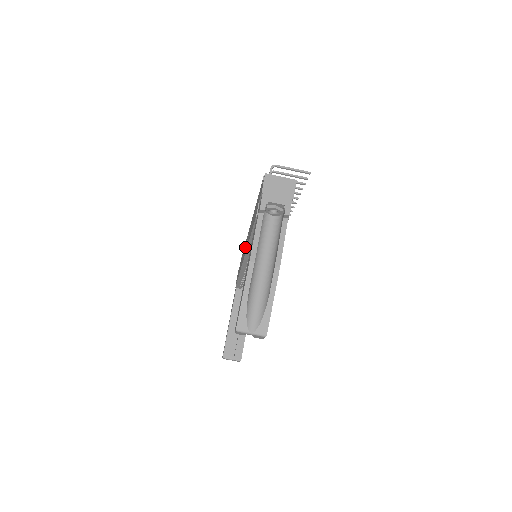
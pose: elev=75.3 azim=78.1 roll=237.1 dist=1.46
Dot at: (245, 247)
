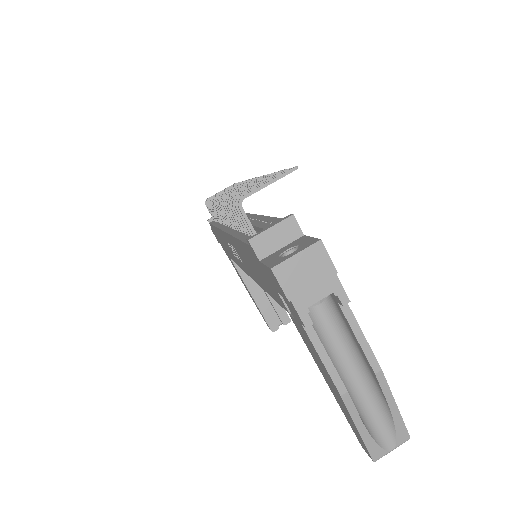
Dot at: occluded
